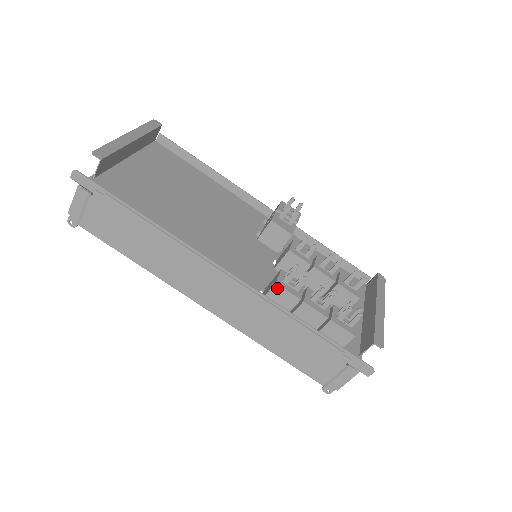
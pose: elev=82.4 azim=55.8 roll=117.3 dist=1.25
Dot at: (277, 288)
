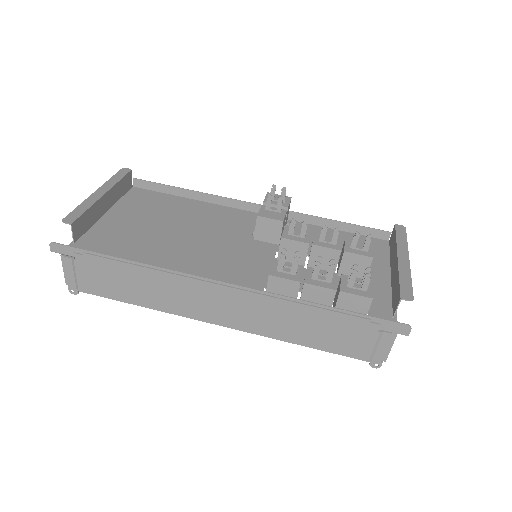
Dot at: (273, 280)
